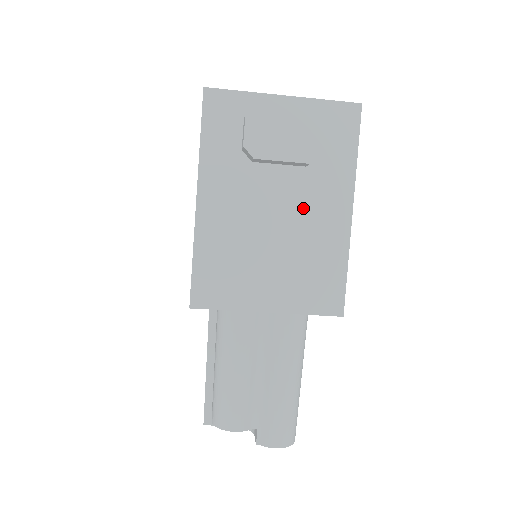
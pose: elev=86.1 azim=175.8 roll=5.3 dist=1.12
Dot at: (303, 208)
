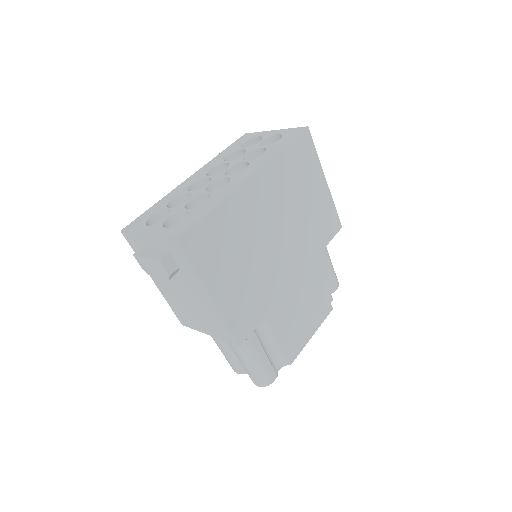
Dot at: (191, 292)
